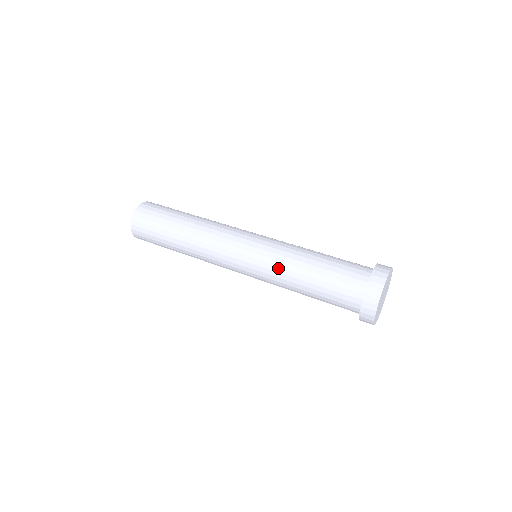
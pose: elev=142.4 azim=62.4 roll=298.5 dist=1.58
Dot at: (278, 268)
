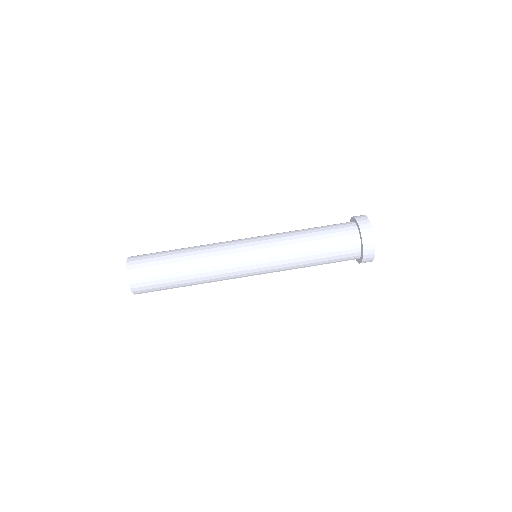
Dot at: occluded
